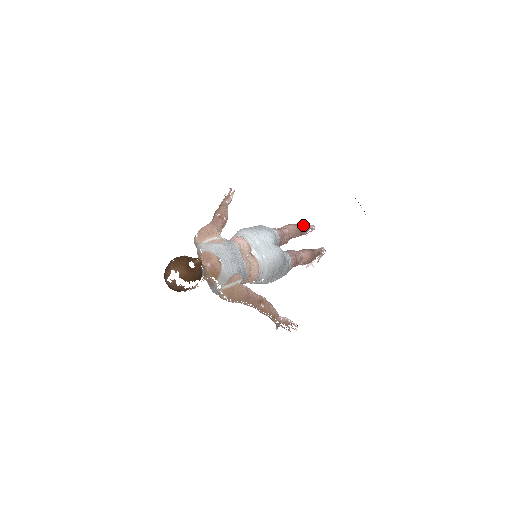
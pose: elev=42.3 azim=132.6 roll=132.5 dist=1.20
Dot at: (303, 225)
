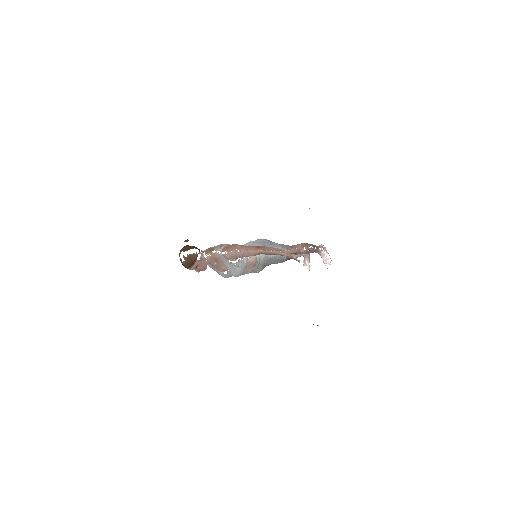
Dot at: occluded
